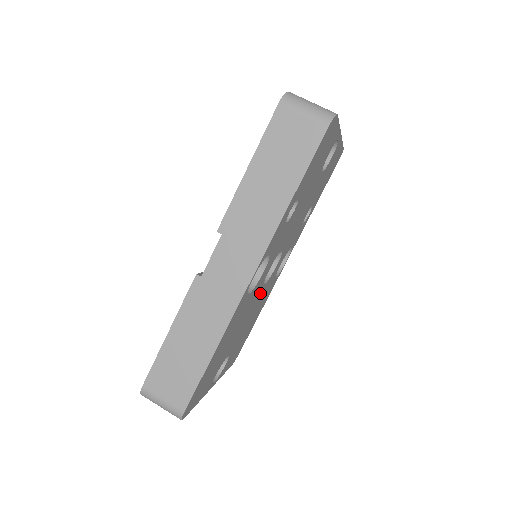
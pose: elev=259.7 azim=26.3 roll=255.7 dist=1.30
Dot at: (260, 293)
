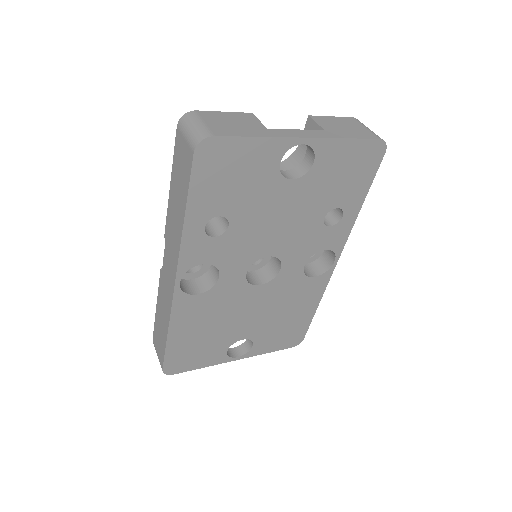
Dot at: (260, 292)
